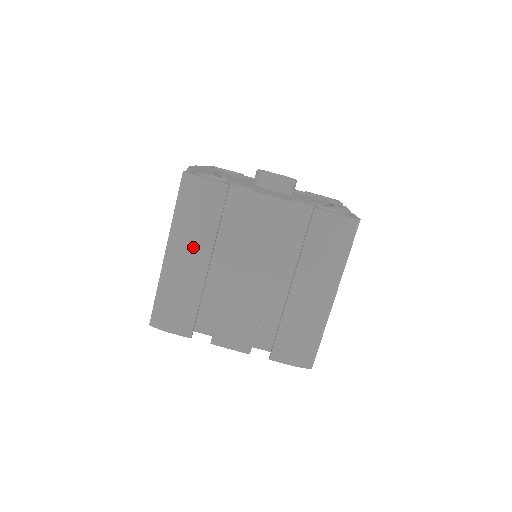
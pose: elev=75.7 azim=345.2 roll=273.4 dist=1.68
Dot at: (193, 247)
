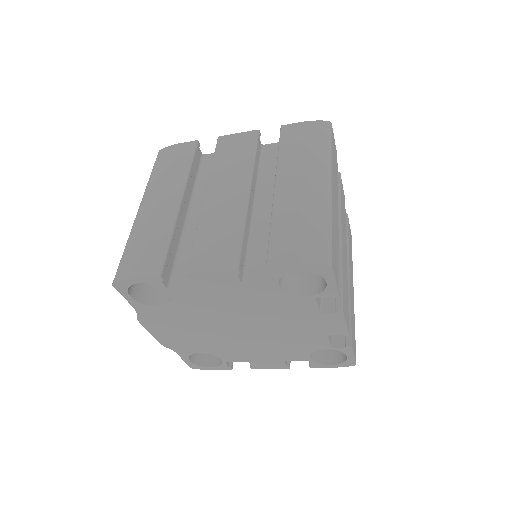
Dot at: (165, 192)
